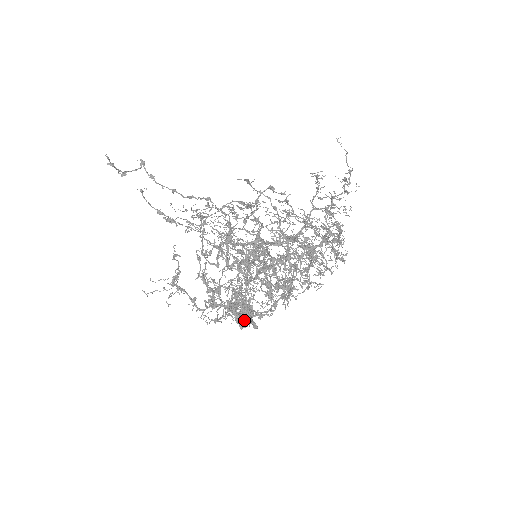
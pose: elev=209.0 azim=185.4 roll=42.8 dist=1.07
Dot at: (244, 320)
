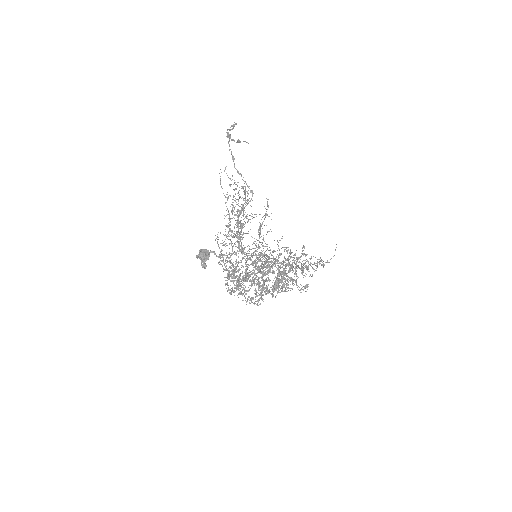
Dot at: (204, 262)
